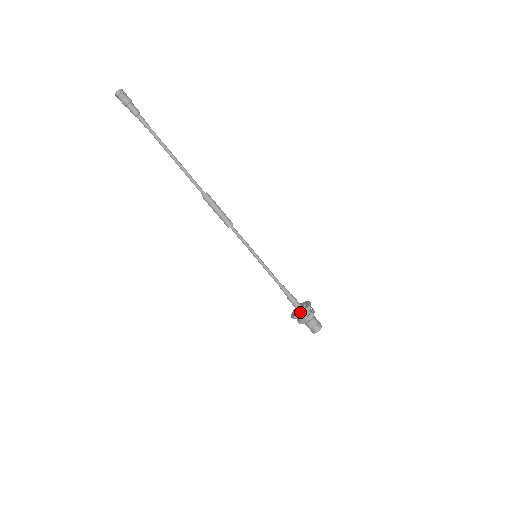
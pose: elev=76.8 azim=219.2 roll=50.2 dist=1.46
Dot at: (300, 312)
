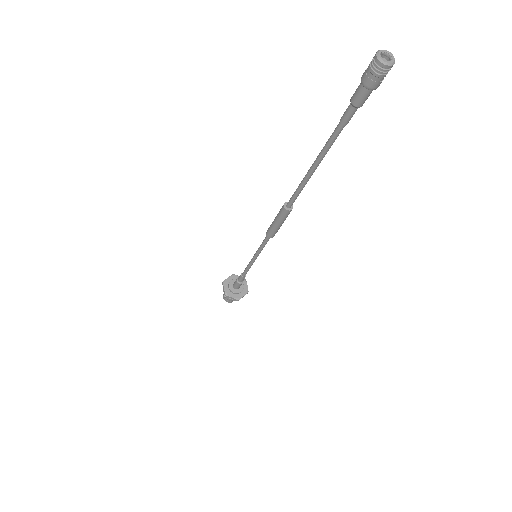
Dot at: (229, 293)
